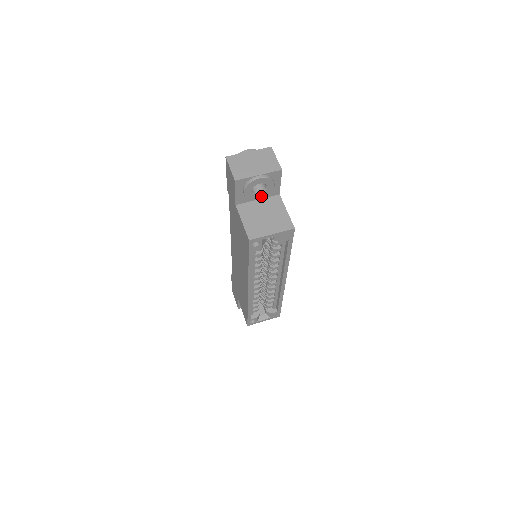
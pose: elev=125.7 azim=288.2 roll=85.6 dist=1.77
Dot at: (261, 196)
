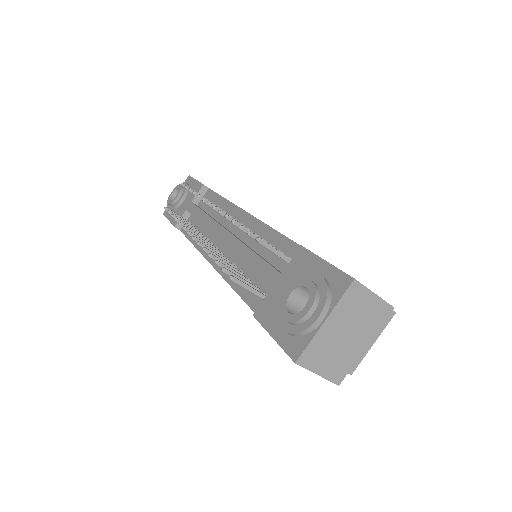
Dot at: occluded
